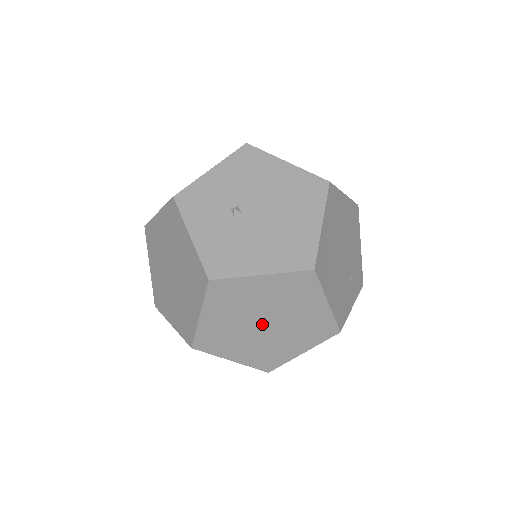
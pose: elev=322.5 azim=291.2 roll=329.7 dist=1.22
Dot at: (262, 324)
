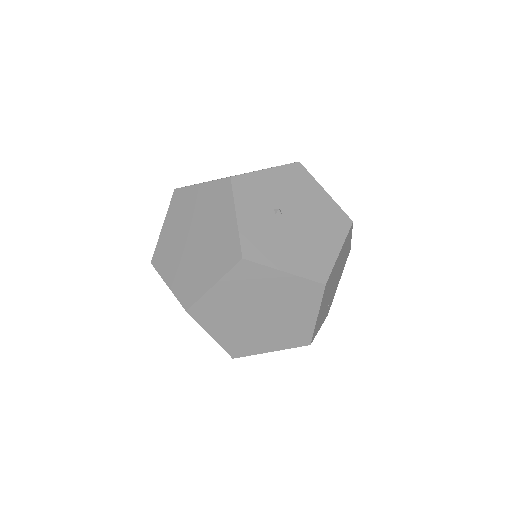
Dot at: (257, 313)
